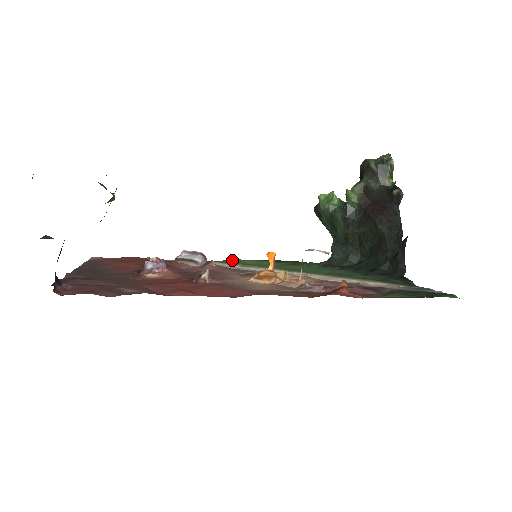
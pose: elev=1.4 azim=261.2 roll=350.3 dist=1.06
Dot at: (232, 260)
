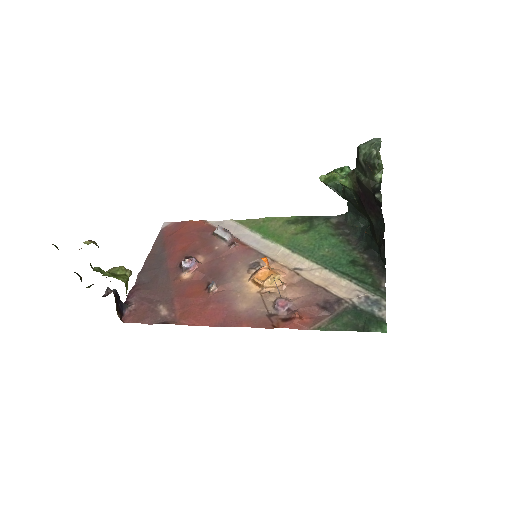
Dot at: (262, 219)
